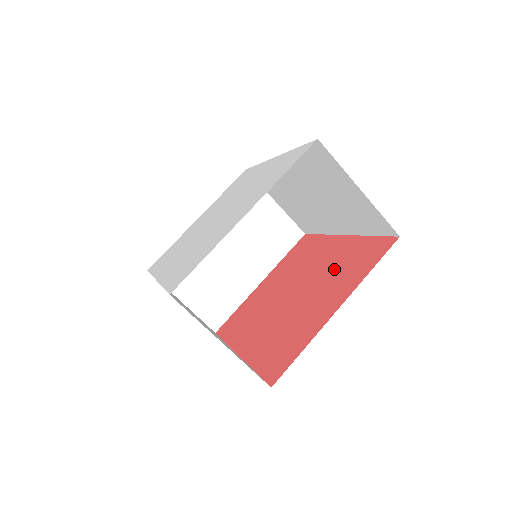
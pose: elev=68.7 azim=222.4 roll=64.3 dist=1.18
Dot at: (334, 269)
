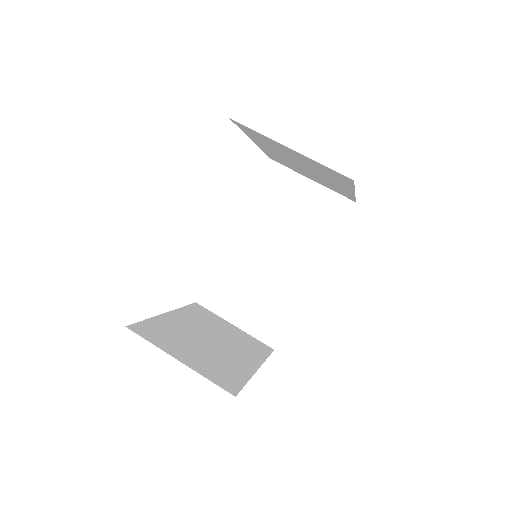
Dot at: occluded
